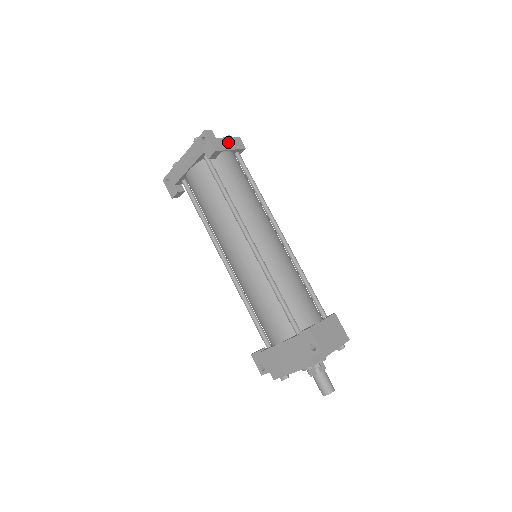
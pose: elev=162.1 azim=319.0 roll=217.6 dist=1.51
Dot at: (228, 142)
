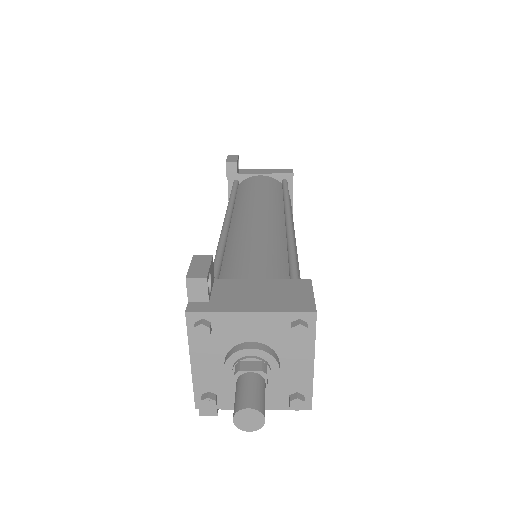
Dot at: (270, 171)
